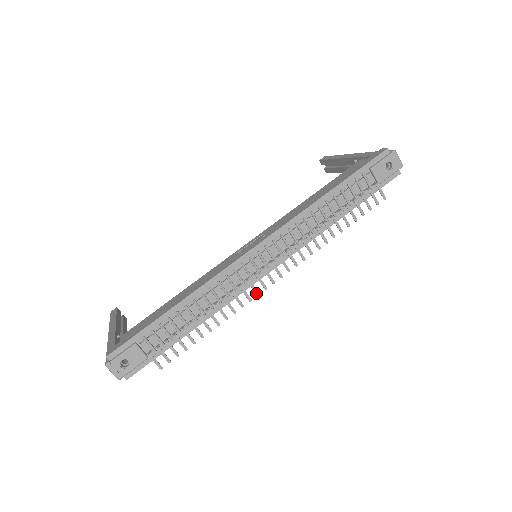
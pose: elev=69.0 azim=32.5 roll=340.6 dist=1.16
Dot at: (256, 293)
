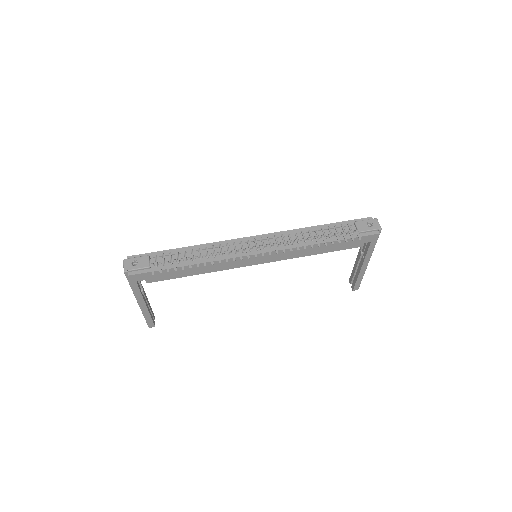
Dot at: (241, 257)
